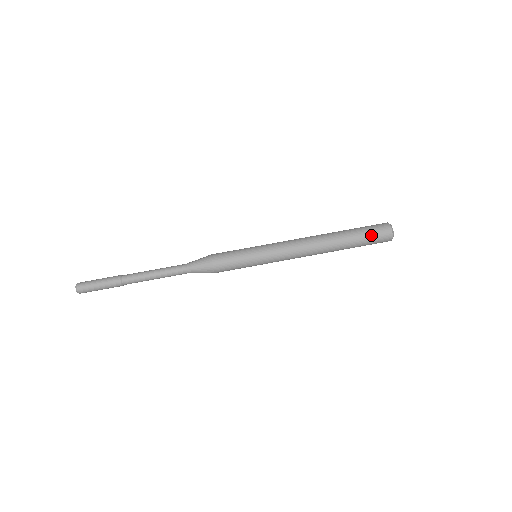
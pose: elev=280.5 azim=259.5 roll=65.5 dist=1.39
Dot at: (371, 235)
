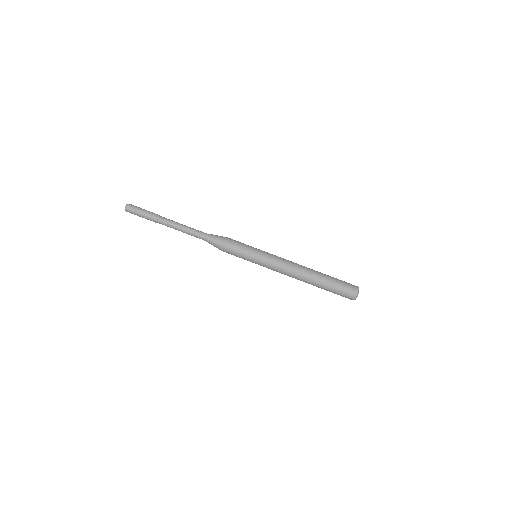
Dot at: (340, 291)
